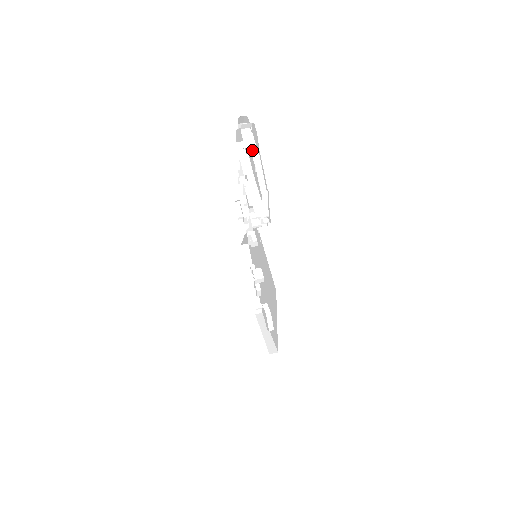
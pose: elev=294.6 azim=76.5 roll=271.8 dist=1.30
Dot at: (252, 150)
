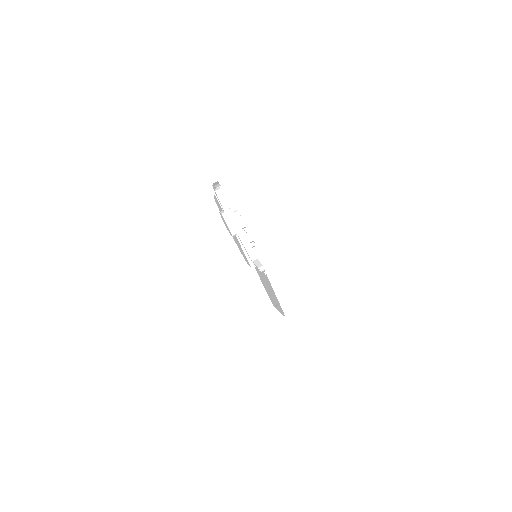
Dot at: (235, 229)
